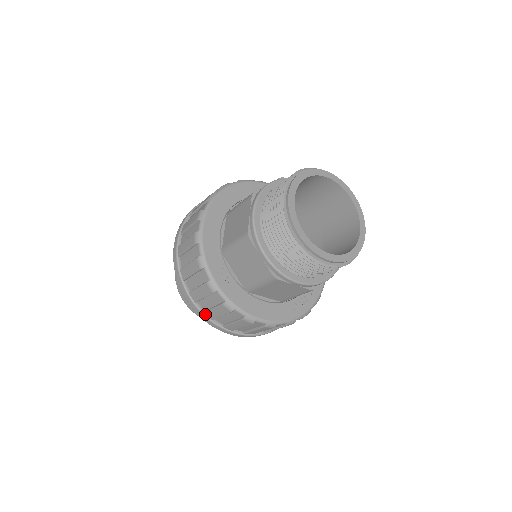
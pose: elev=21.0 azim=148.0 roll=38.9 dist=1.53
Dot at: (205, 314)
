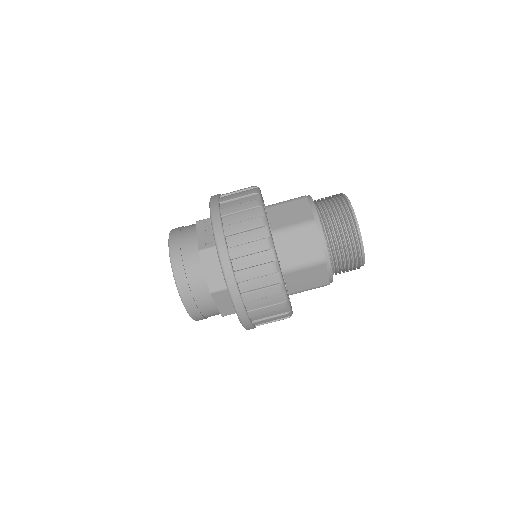
Dot at: (223, 228)
